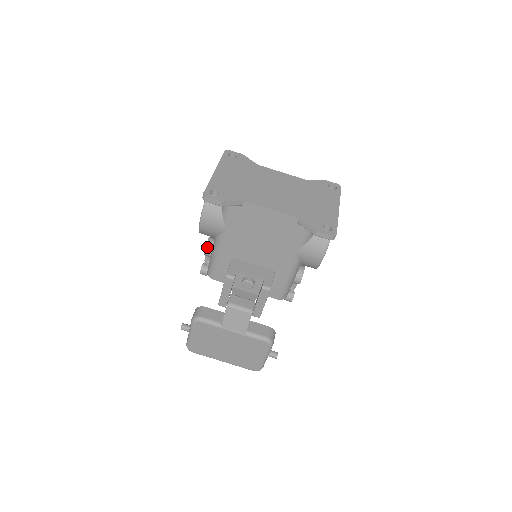
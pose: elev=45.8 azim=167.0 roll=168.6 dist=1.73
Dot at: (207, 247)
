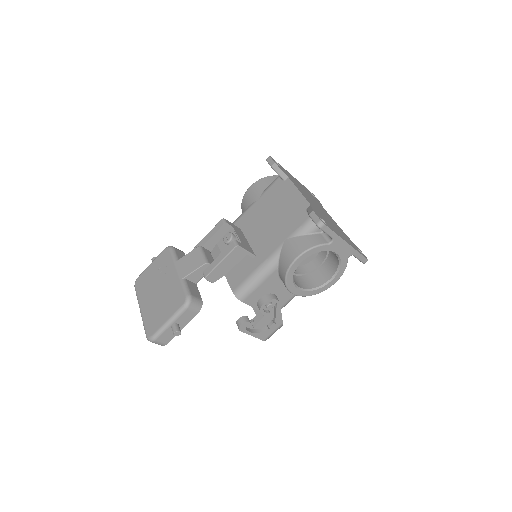
Dot at: occluded
